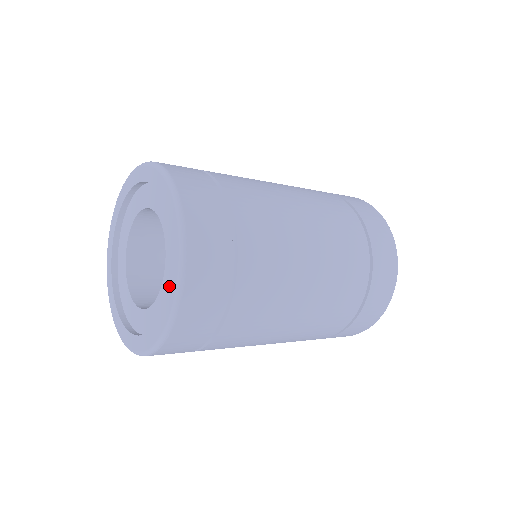
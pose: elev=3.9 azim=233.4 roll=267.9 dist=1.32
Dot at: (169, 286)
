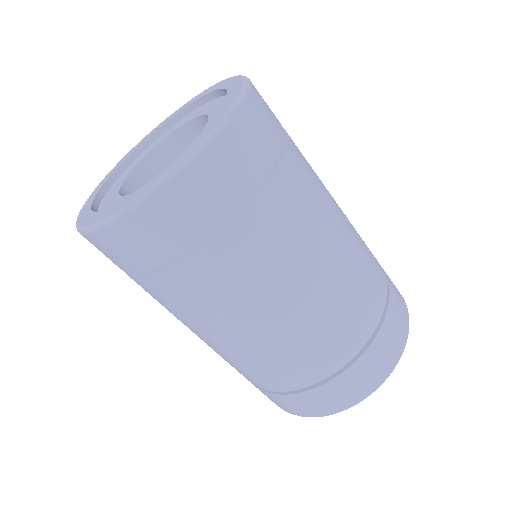
Dot at: (230, 91)
